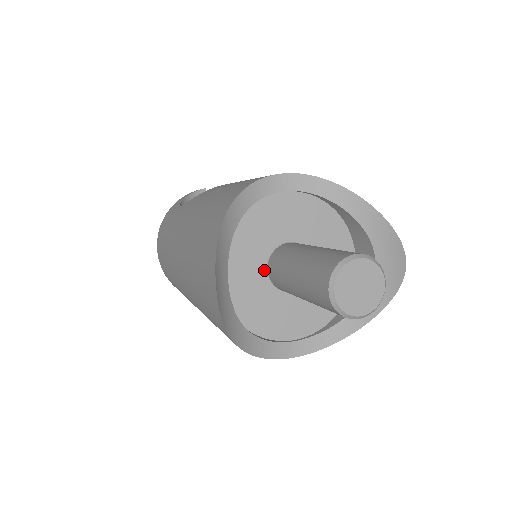
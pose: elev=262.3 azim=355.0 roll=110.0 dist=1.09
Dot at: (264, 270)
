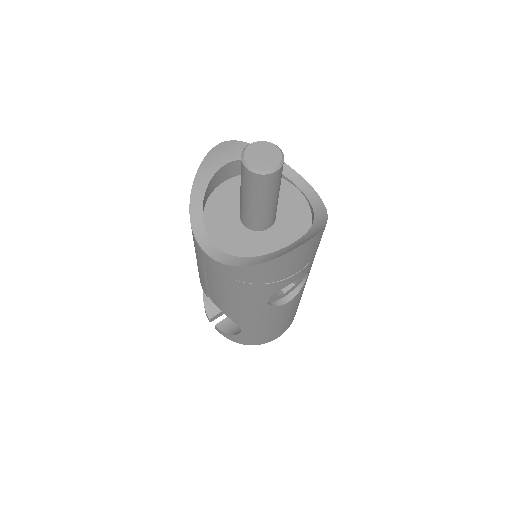
Dot at: occluded
